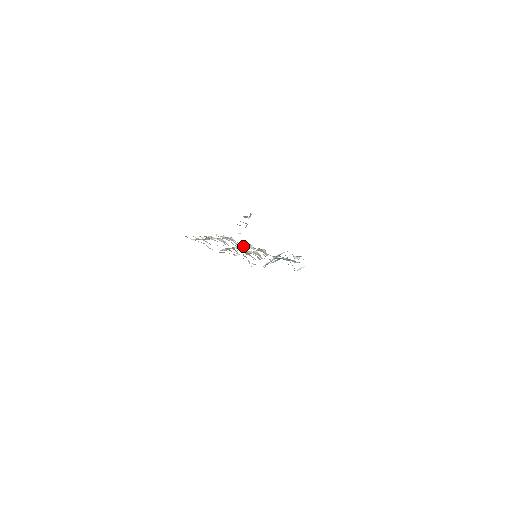
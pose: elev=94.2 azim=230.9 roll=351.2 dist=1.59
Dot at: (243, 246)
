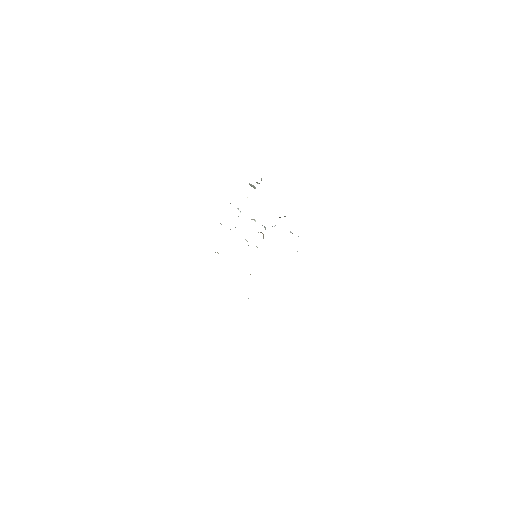
Dot at: occluded
